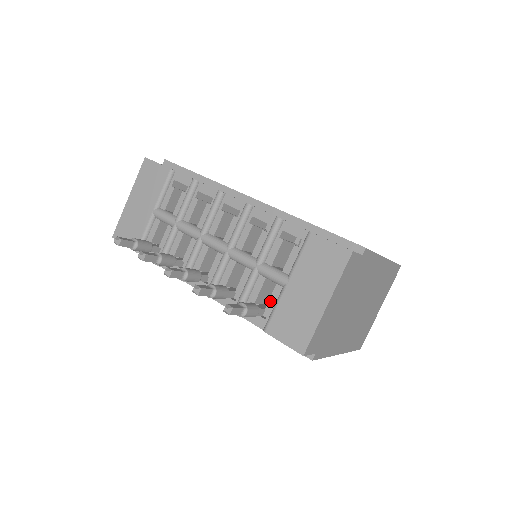
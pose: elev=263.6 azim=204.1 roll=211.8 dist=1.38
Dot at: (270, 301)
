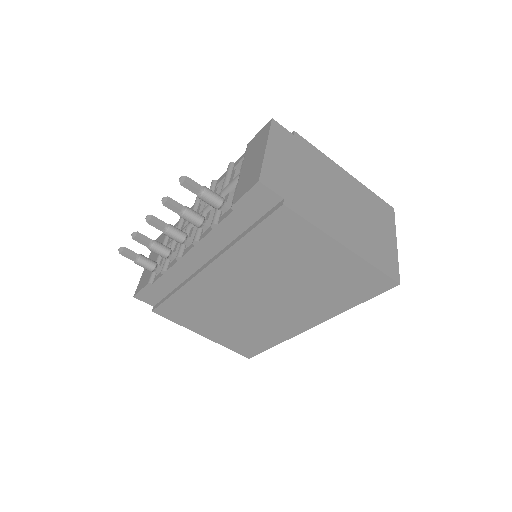
Dot at: occluded
